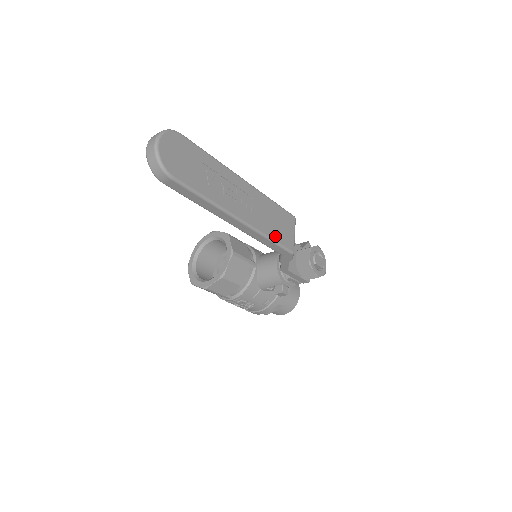
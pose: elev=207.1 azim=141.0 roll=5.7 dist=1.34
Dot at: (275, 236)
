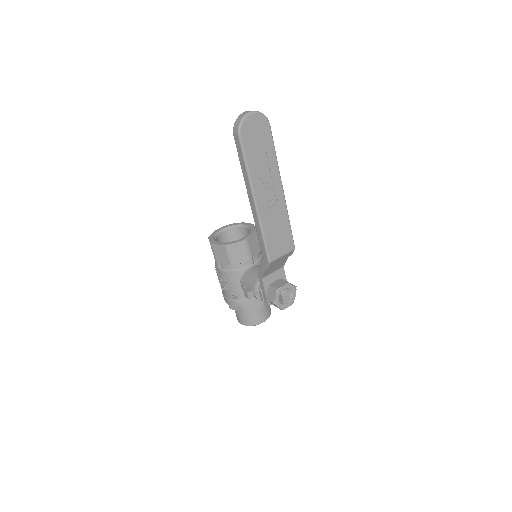
Dot at: (268, 238)
